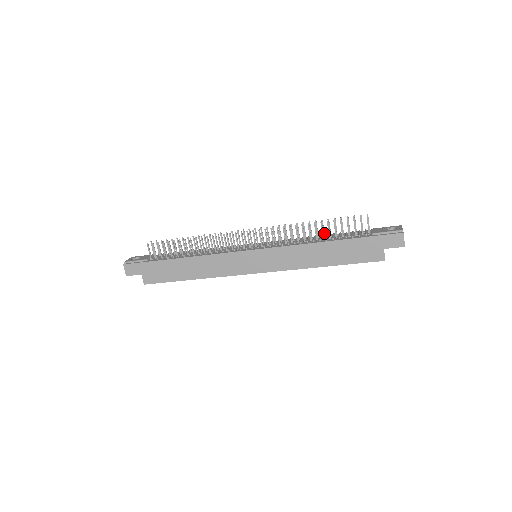
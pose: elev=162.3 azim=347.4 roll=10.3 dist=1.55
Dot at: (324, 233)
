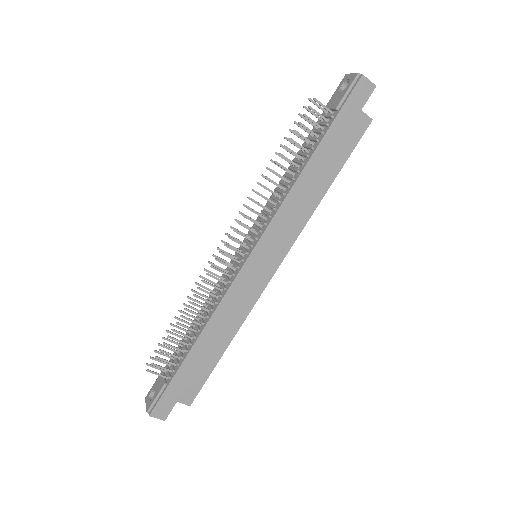
Dot at: occluded
